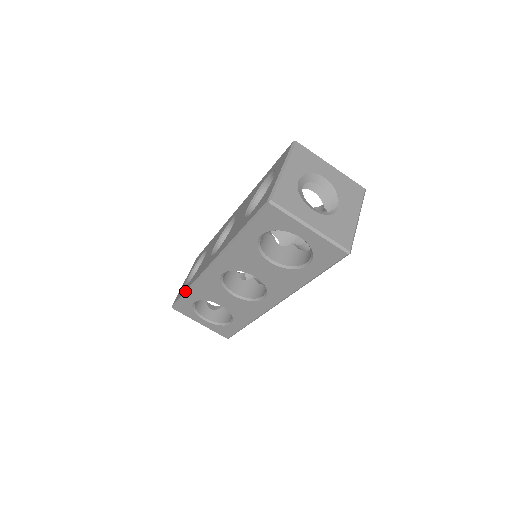
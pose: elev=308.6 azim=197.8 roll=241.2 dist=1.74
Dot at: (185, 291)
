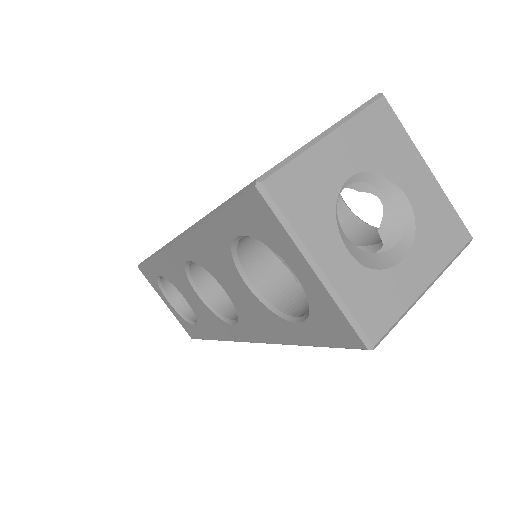
Dot at: occluded
